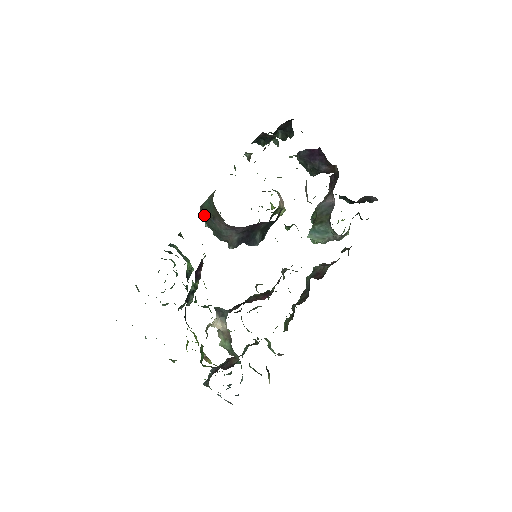
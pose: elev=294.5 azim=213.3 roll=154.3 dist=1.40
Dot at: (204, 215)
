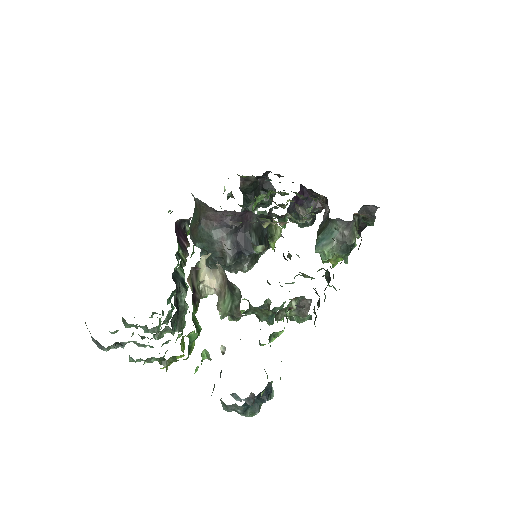
Dot at: (192, 233)
